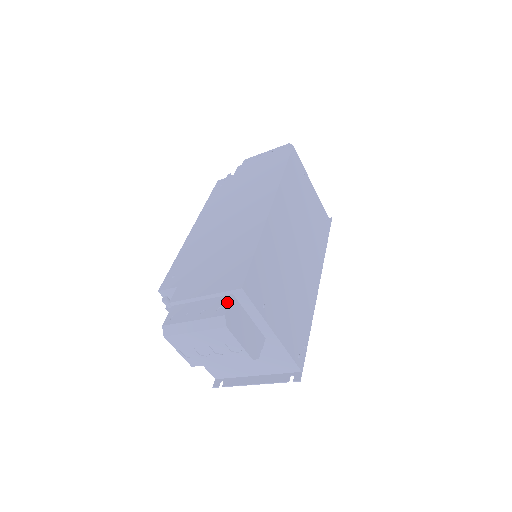
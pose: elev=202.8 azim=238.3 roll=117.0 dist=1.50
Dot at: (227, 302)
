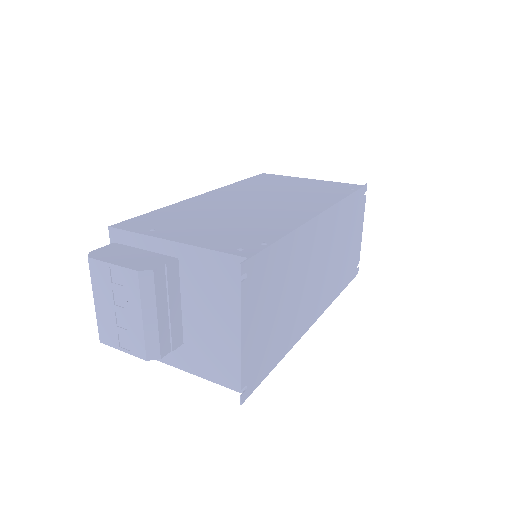
Dot at: occluded
